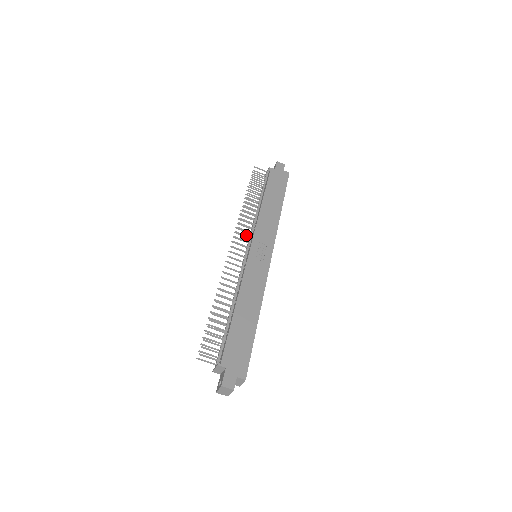
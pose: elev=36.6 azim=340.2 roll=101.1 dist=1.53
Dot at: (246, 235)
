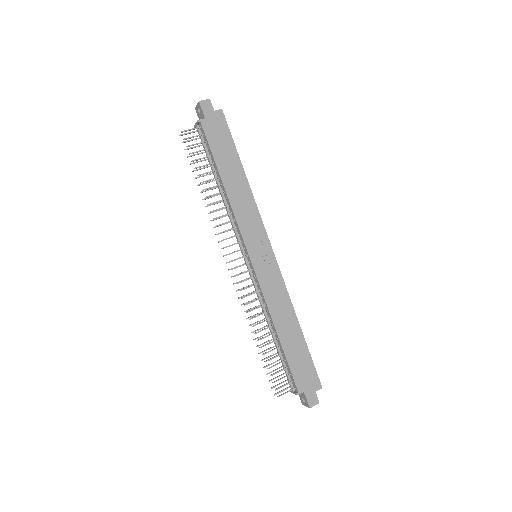
Dot at: (235, 243)
